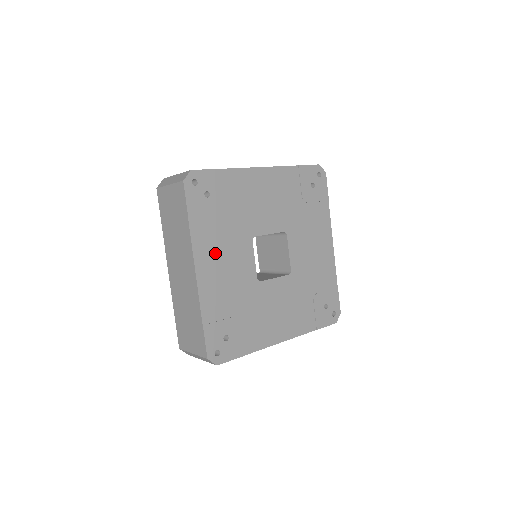
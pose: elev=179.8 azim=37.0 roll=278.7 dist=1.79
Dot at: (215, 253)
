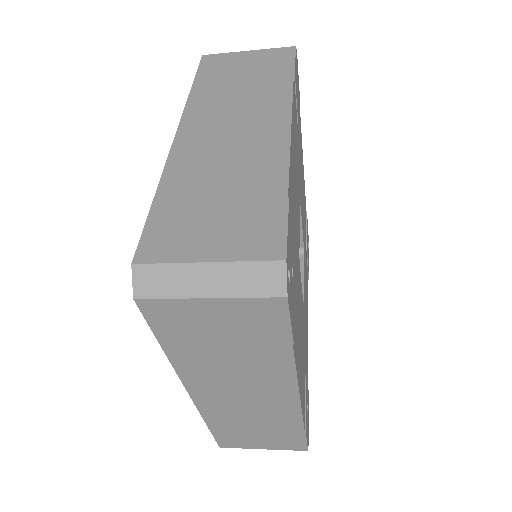
Dot at: (295, 150)
